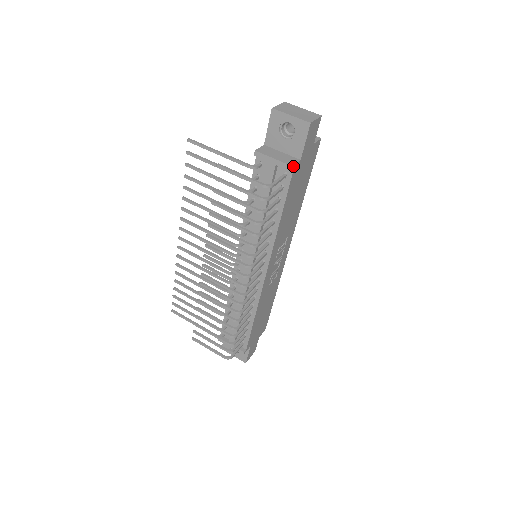
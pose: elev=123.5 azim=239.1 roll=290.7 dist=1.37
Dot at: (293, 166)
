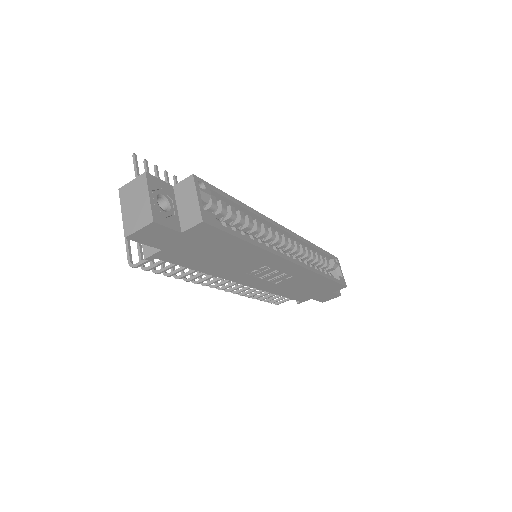
Dot at: (148, 258)
